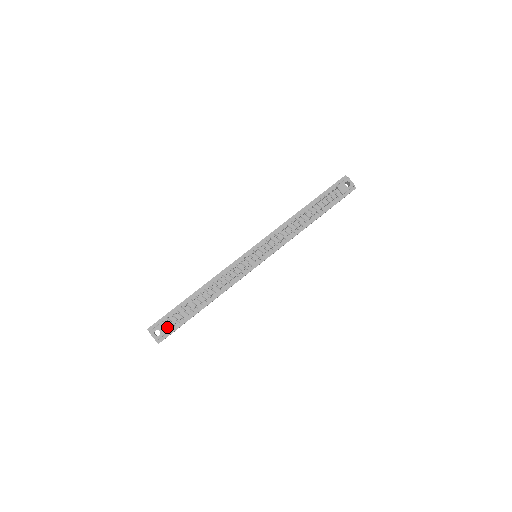
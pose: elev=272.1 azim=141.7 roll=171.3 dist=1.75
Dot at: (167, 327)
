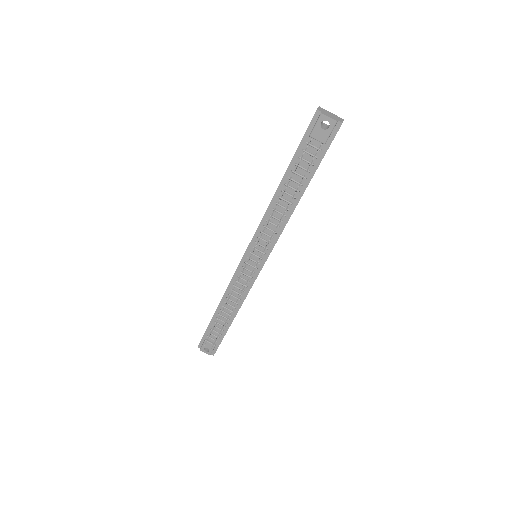
Dot at: (211, 344)
